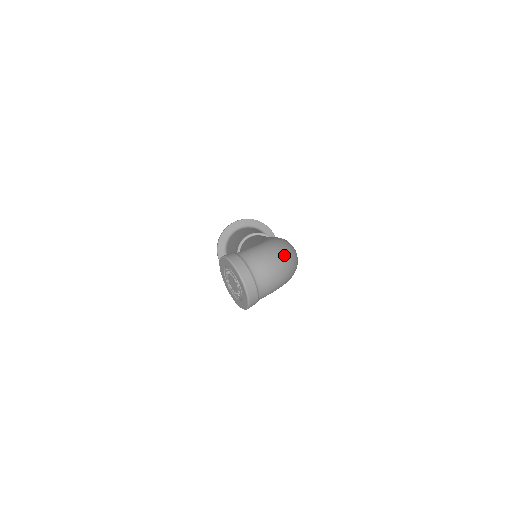
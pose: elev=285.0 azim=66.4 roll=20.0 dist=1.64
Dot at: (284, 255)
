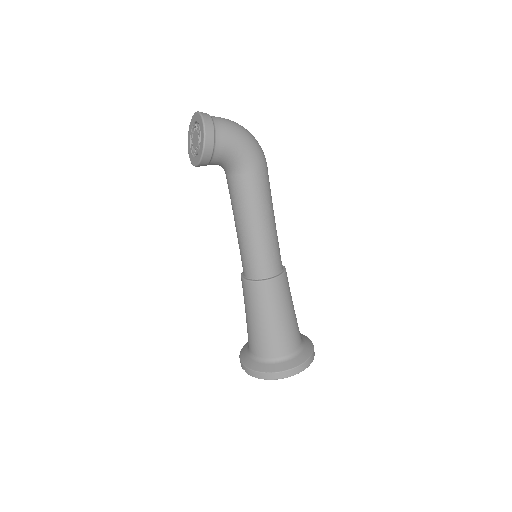
Dot at: occluded
